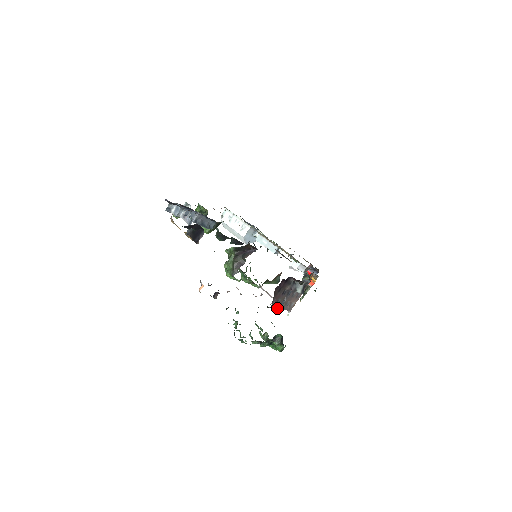
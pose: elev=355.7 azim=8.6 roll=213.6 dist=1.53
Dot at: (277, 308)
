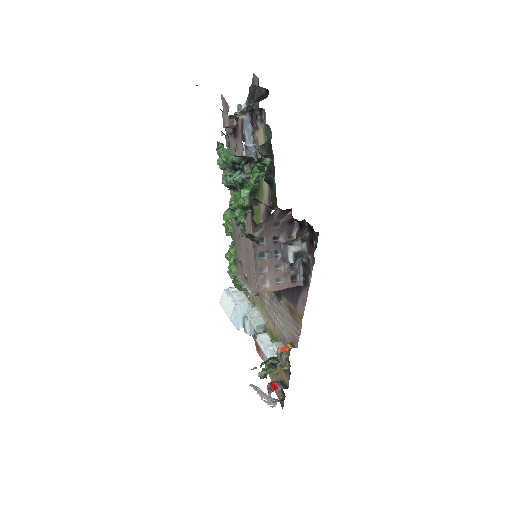
Dot at: (254, 249)
